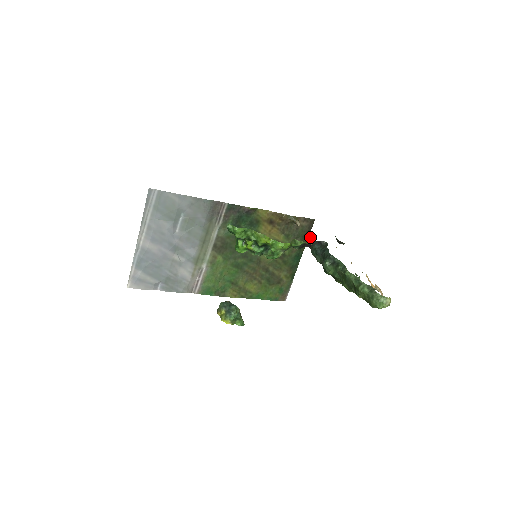
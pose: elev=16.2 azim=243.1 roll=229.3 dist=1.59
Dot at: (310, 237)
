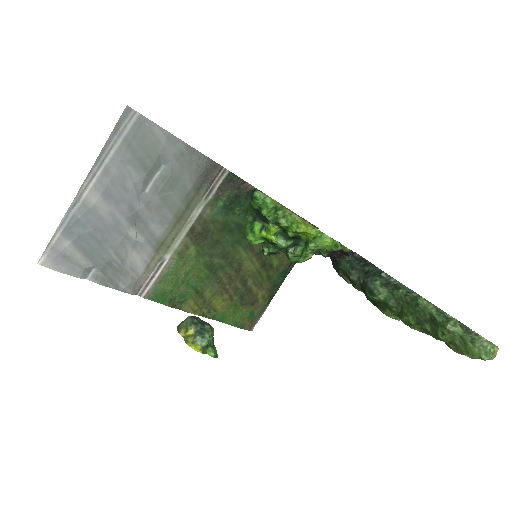
Dot at: occluded
